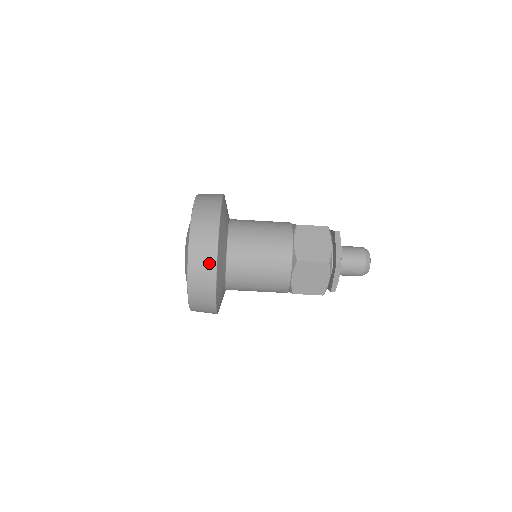
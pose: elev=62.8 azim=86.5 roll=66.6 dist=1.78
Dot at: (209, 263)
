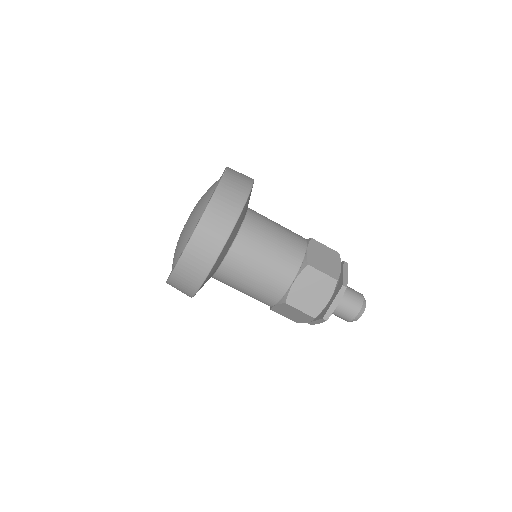
Dot at: (194, 281)
